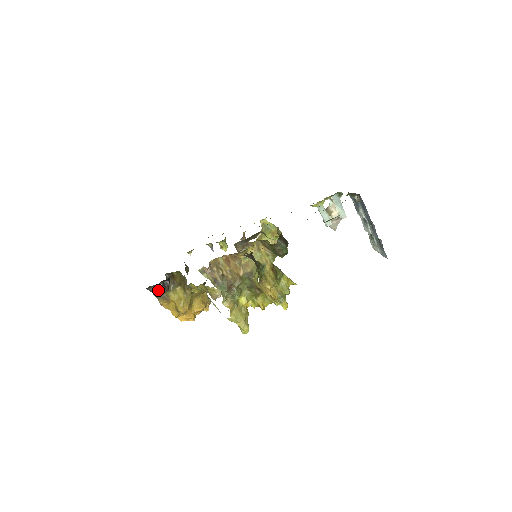
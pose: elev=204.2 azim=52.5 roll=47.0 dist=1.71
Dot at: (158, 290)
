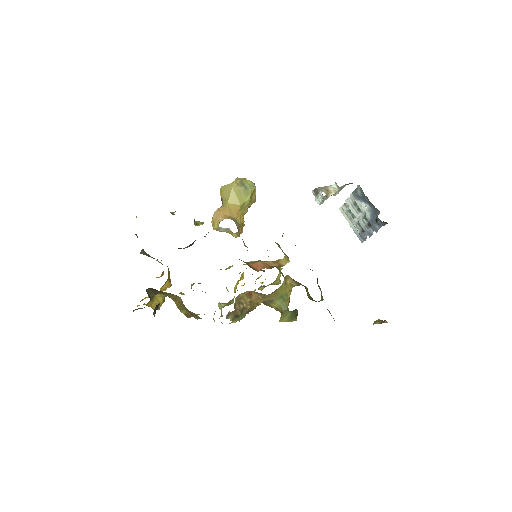
Dot at: (138, 308)
